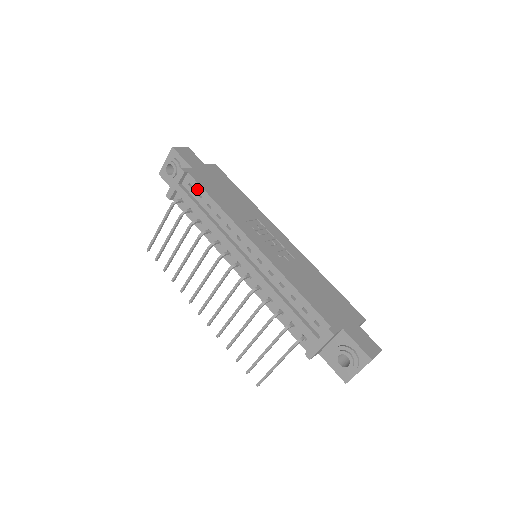
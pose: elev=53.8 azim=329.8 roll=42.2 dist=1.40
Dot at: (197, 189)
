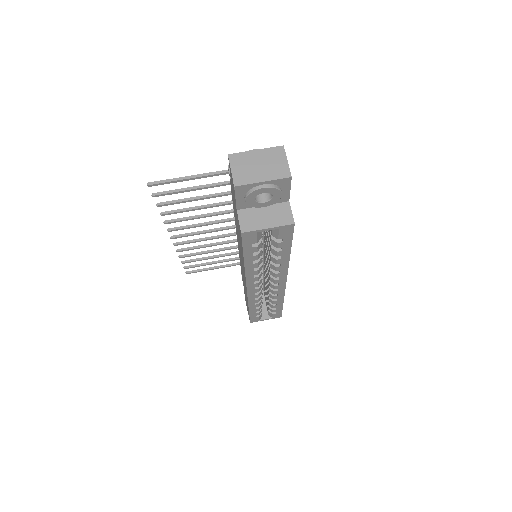
Dot at: occluded
